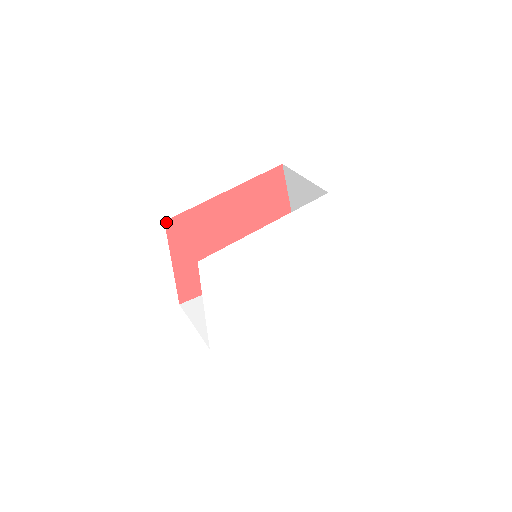
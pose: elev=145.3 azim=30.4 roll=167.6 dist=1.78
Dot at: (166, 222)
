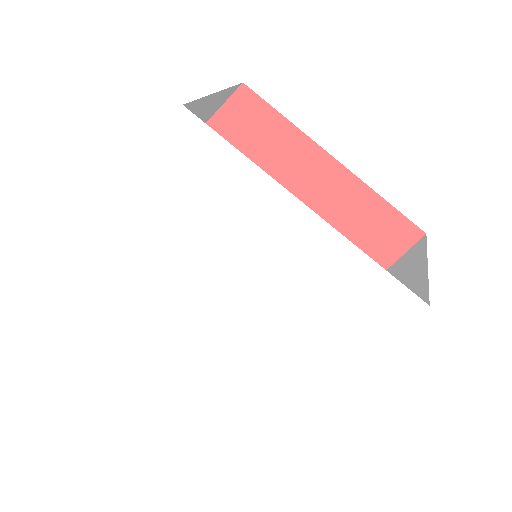
Dot at: (243, 87)
